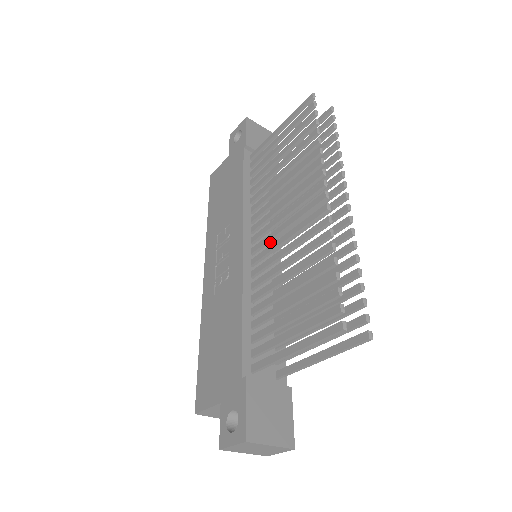
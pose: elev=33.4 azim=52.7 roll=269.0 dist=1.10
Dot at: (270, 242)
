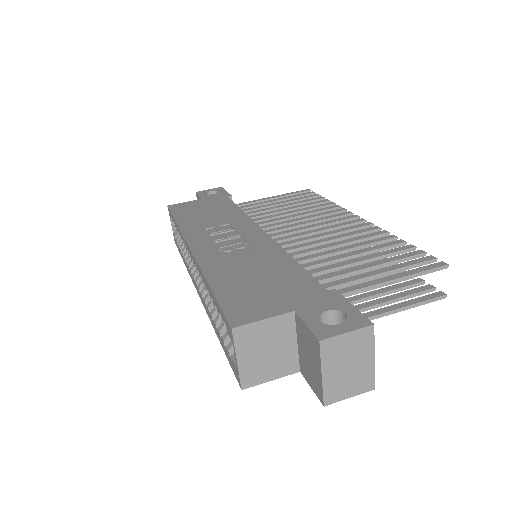
Dot at: (295, 239)
